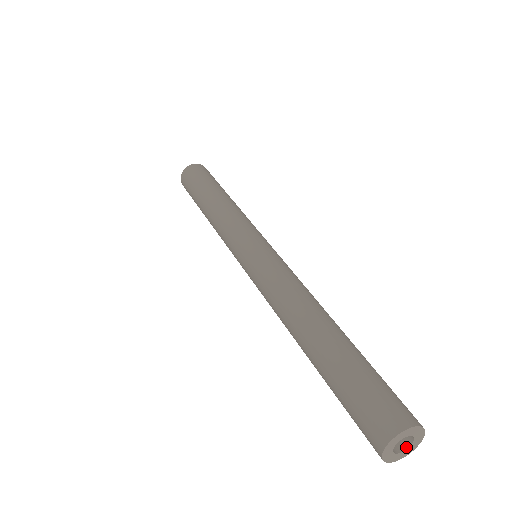
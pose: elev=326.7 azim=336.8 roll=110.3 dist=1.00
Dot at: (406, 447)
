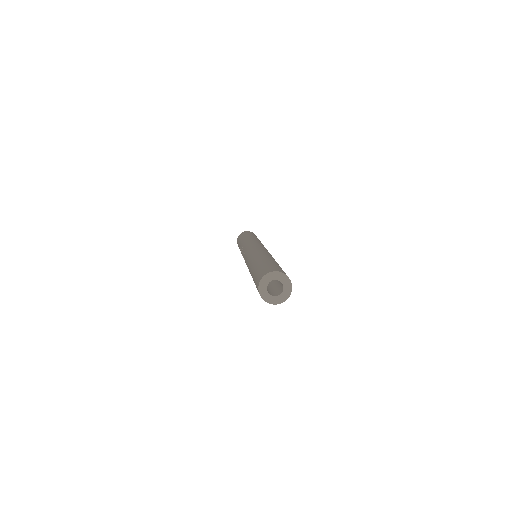
Dot at: (272, 295)
